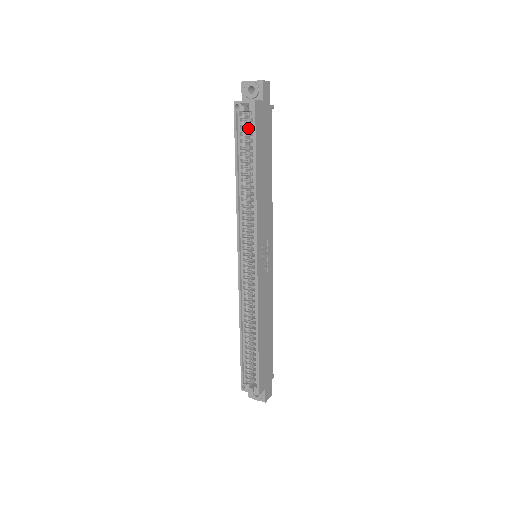
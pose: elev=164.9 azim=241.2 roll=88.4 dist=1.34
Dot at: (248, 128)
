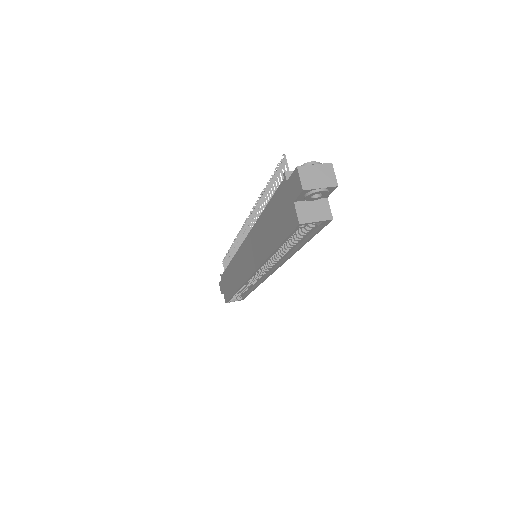
Dot at: occluded
